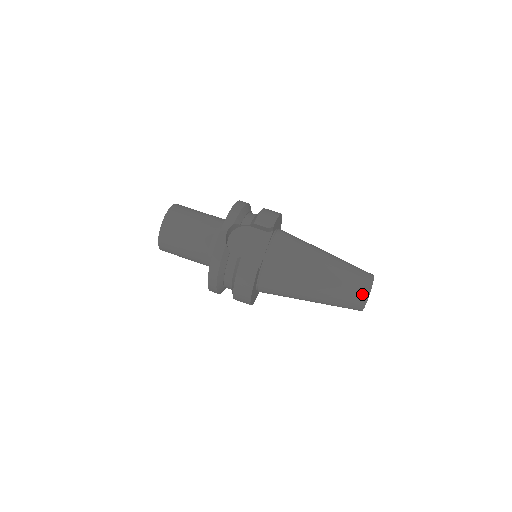
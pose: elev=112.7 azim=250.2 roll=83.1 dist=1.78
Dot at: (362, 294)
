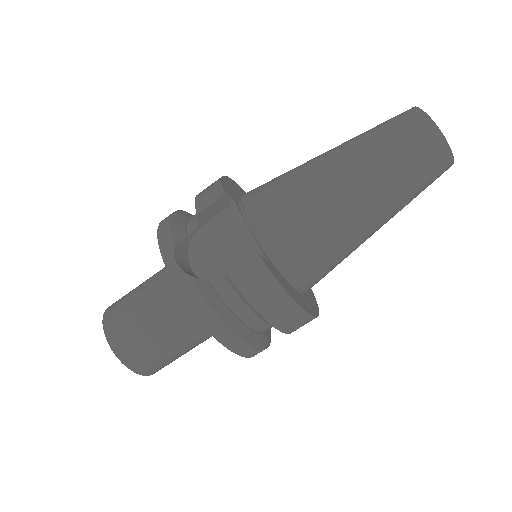
Dot at: (428, 138)
